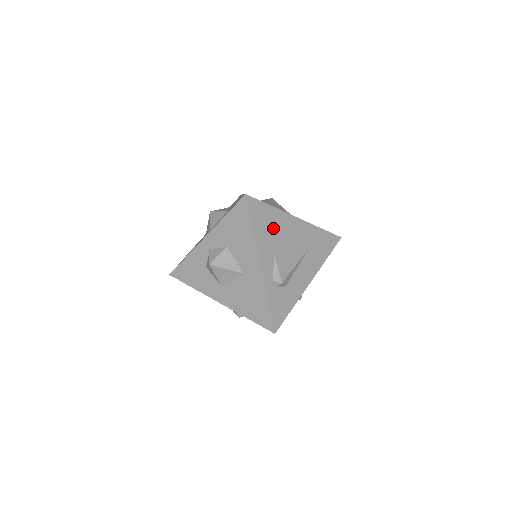
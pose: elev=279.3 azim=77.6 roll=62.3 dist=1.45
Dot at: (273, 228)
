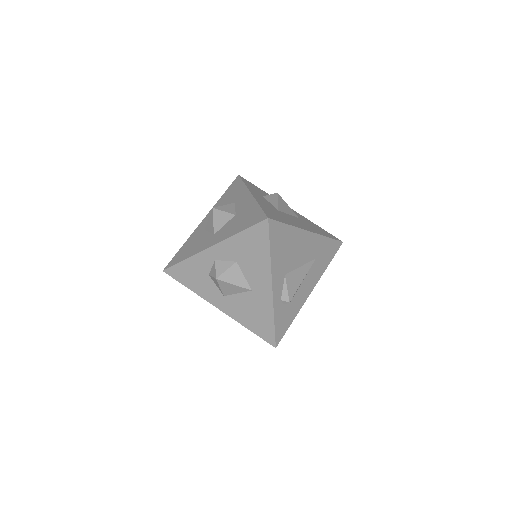
Dot at: (288, 248)
